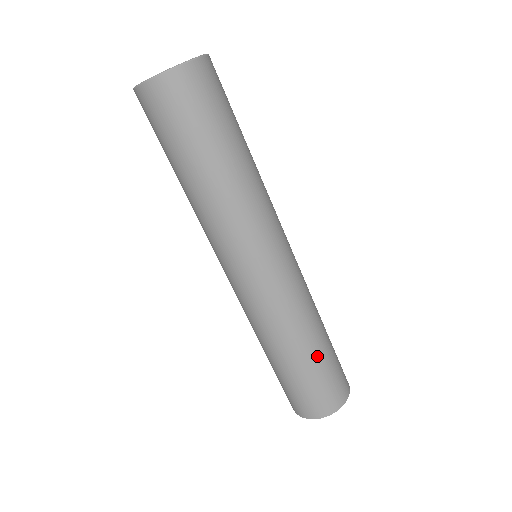
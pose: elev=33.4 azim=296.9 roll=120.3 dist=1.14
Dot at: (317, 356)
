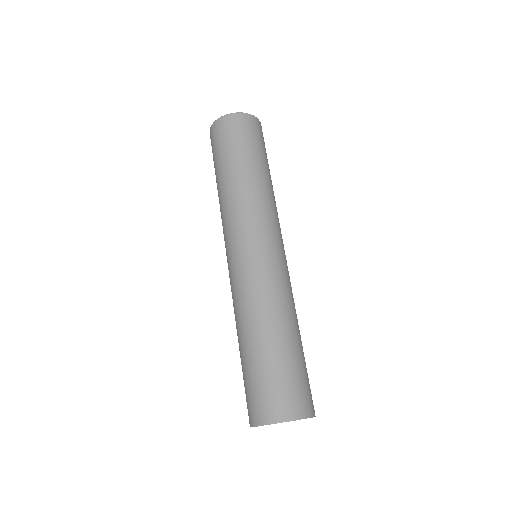
Dot at: (291, 345)
